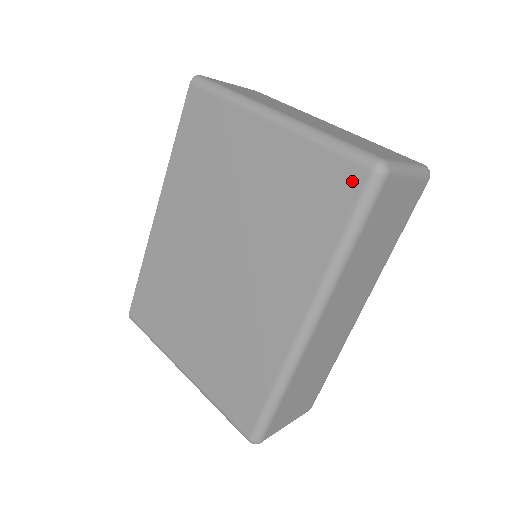
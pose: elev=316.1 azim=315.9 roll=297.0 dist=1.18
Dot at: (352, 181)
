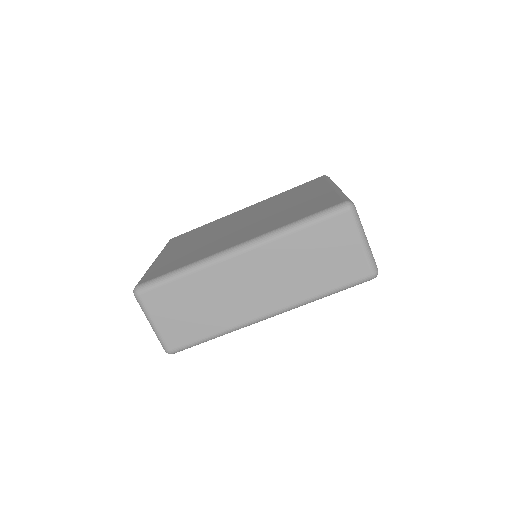
Dot at: (333, 204)
